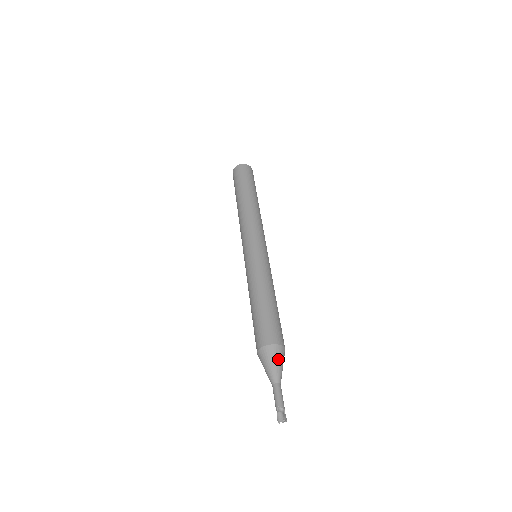
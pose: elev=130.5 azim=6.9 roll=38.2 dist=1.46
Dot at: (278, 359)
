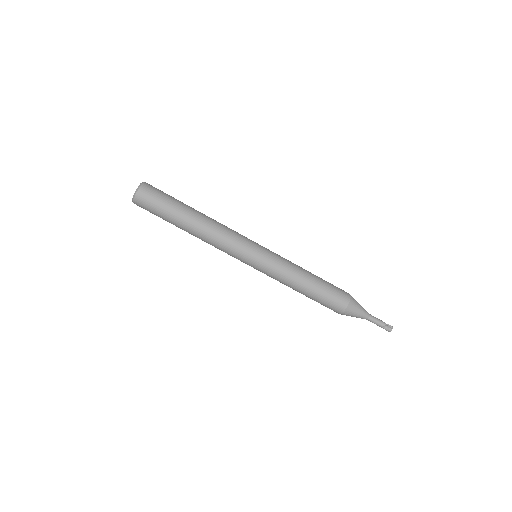
Dot at: (358, 307)
